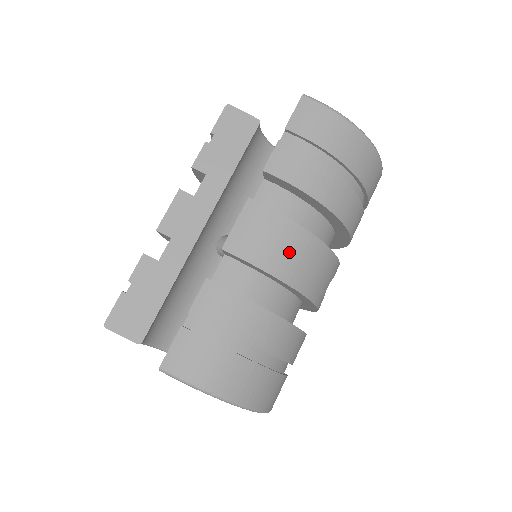
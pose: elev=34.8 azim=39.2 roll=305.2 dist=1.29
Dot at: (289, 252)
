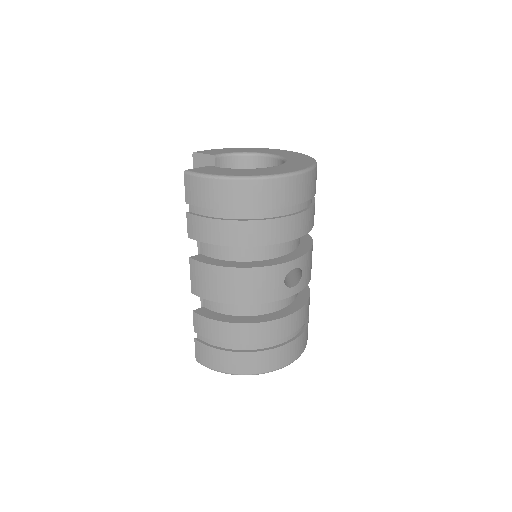
Dot at: (224, 285)
